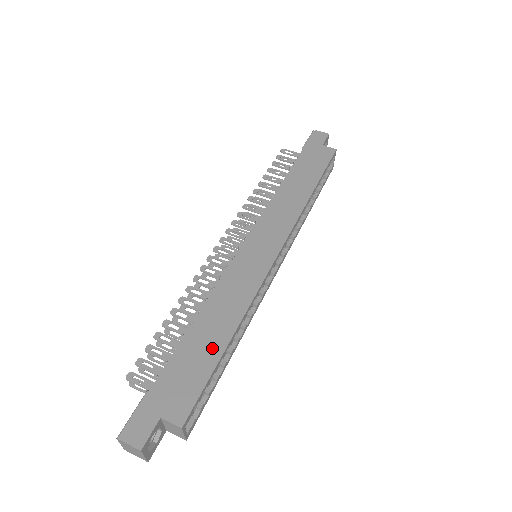
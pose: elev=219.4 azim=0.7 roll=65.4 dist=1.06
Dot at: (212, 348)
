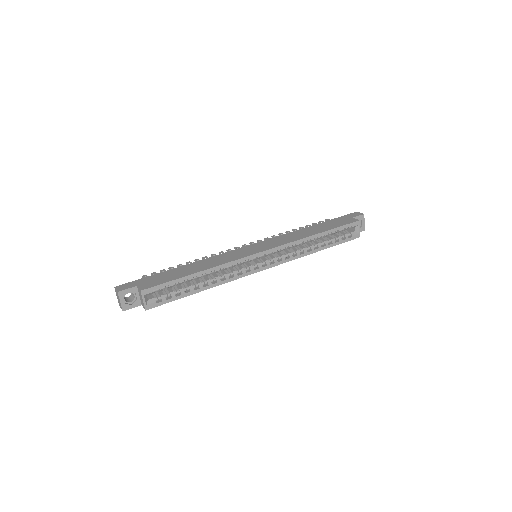
Dot at: (186, 273)
